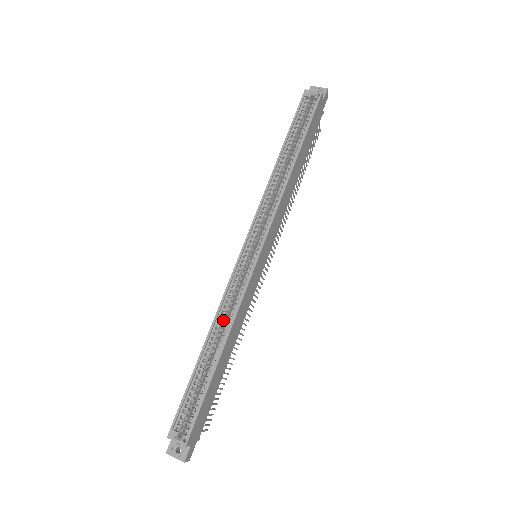
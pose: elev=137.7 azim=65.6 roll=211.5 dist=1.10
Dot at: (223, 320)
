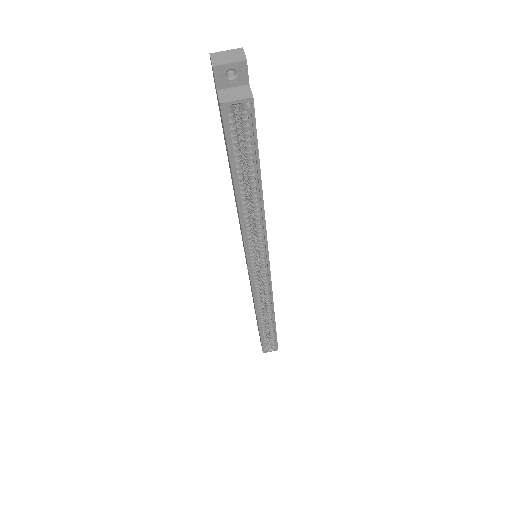
Dot at: (262, 307)
